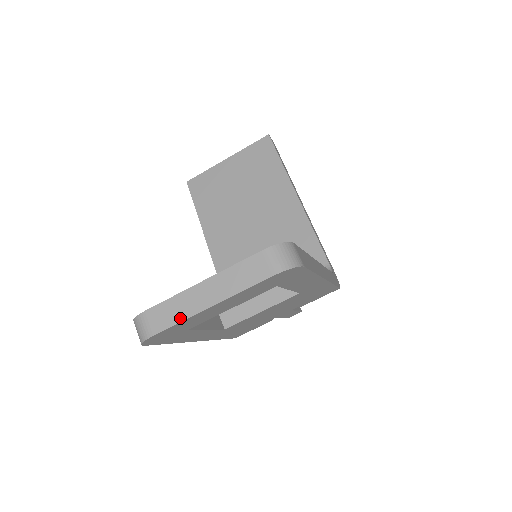
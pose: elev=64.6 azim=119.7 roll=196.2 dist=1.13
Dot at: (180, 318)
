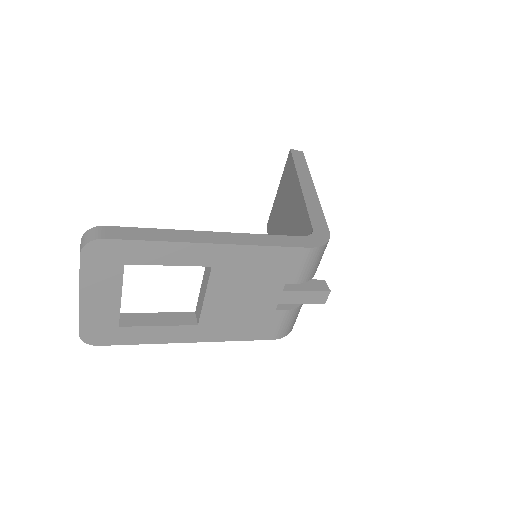
Dot at: (79, 314)
